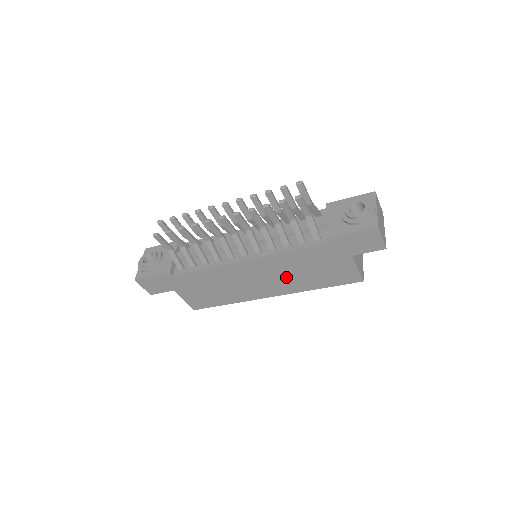
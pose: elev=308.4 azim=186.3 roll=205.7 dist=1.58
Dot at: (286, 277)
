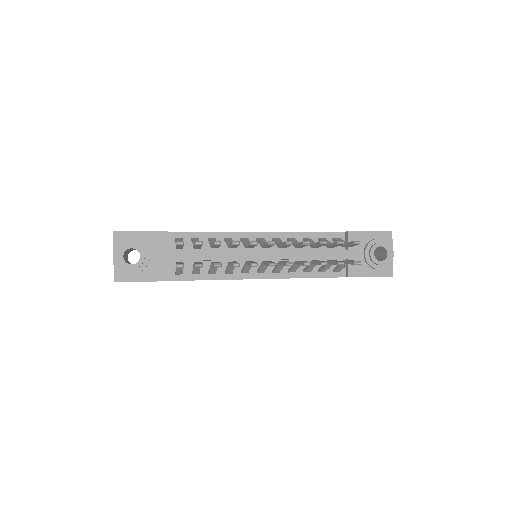
Dot at: occluded
